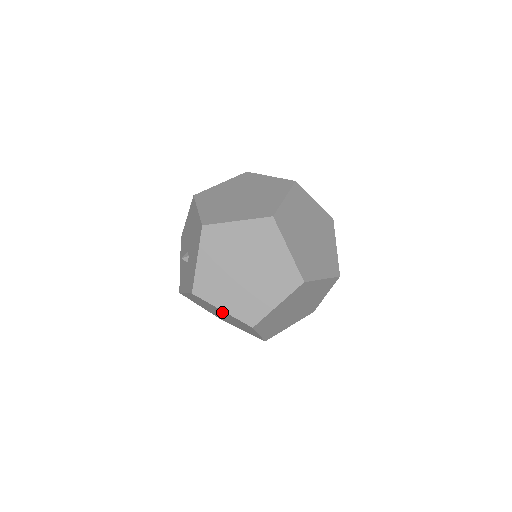
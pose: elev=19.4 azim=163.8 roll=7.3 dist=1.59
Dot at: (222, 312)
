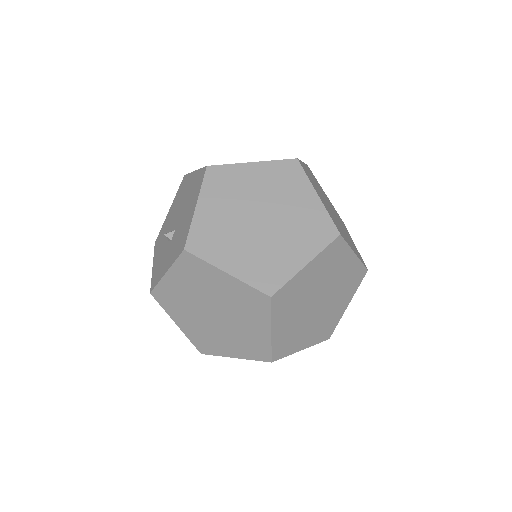
Dot at: (222, 286)
